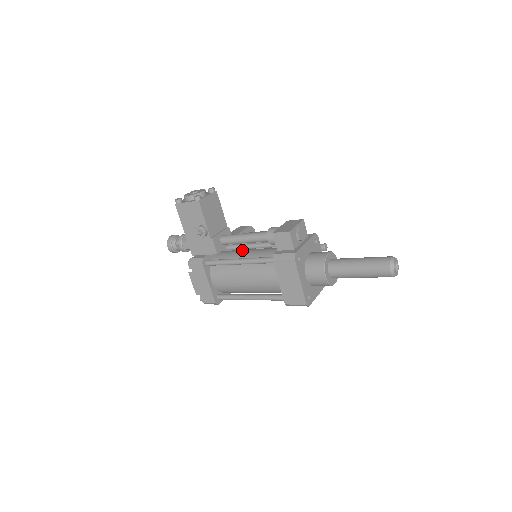
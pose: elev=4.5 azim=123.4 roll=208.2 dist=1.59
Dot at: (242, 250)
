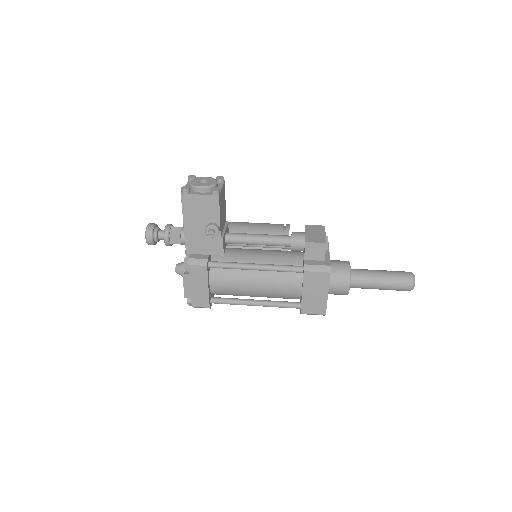
Dot at: (246, 250)
